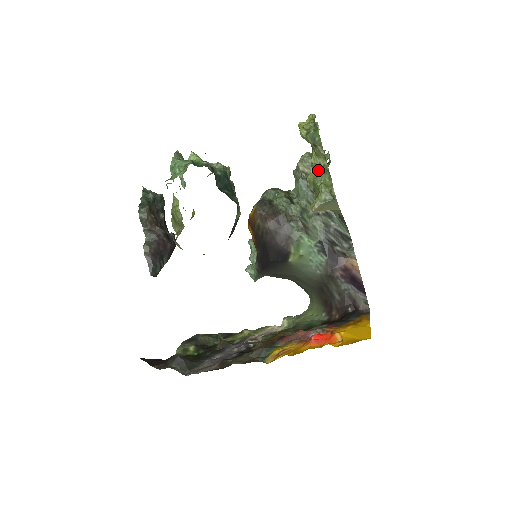
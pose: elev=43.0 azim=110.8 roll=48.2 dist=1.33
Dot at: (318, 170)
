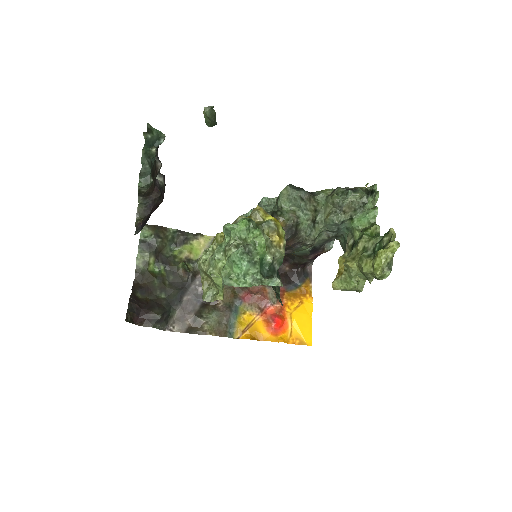
Dot at: (362, 273)
